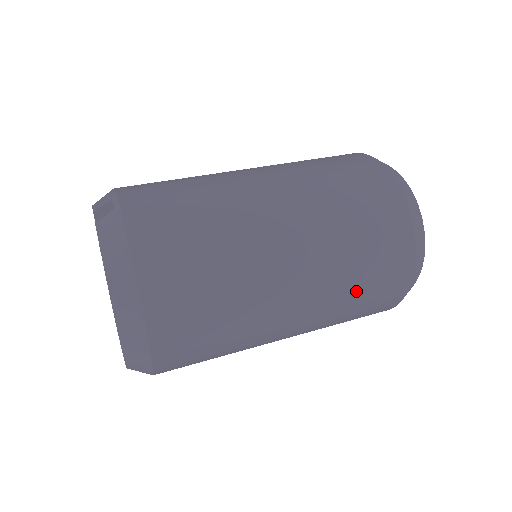
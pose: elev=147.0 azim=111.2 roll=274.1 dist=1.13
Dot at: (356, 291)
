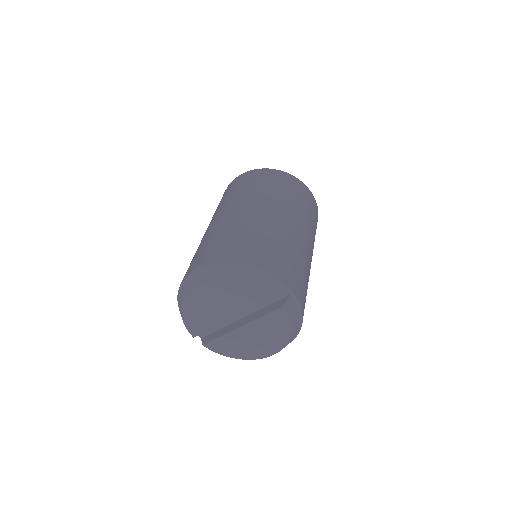
Dot at: occluded
